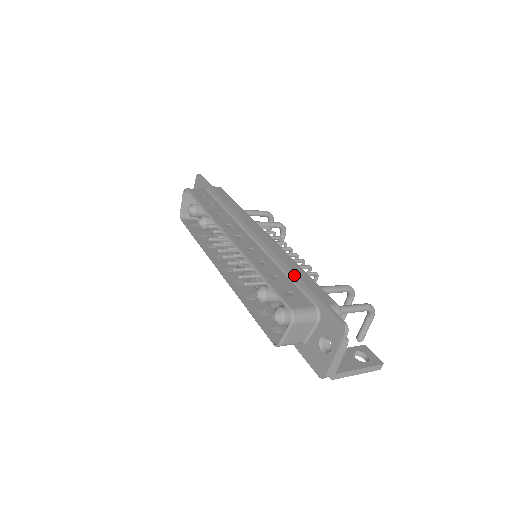
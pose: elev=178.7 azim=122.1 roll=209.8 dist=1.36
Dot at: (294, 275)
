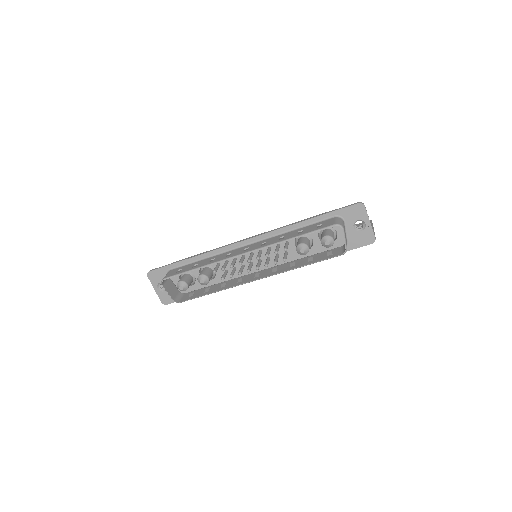
Dot at: (304, 222)
